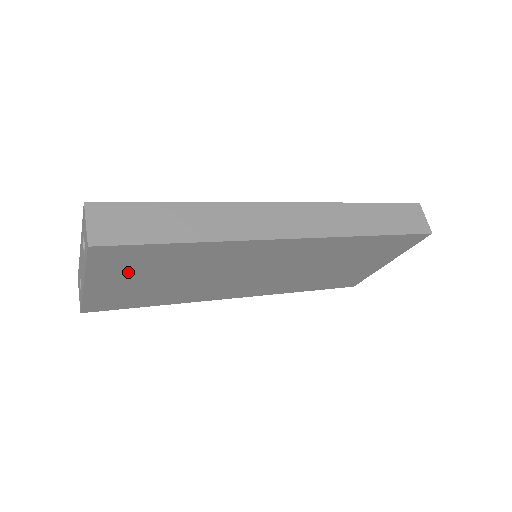
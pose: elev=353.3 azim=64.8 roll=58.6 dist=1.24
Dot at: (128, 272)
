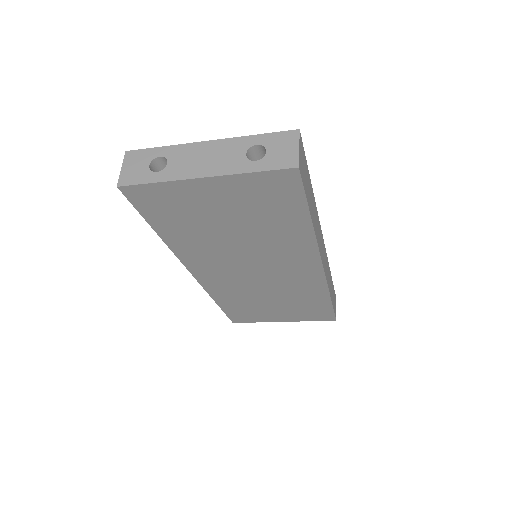
Dot at: (242, 200)
